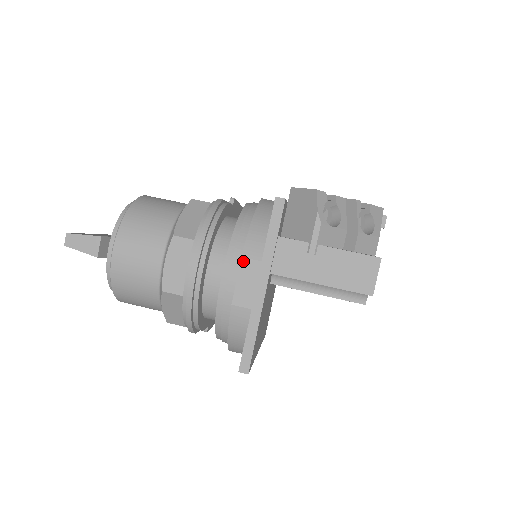
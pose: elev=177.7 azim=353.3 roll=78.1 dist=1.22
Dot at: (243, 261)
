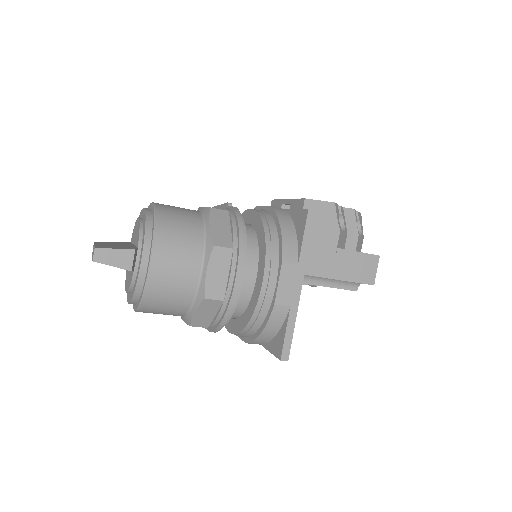
Dot at: (283, 266)
